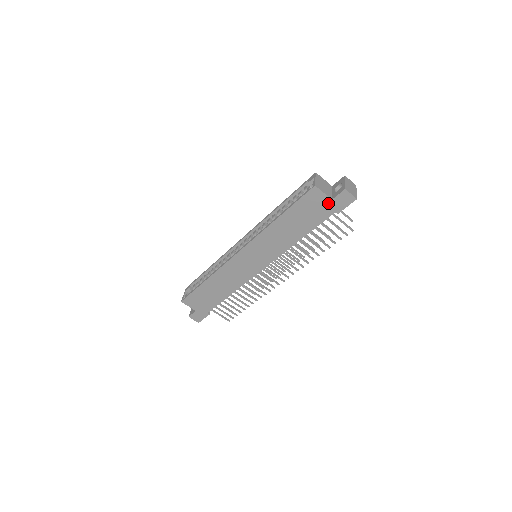
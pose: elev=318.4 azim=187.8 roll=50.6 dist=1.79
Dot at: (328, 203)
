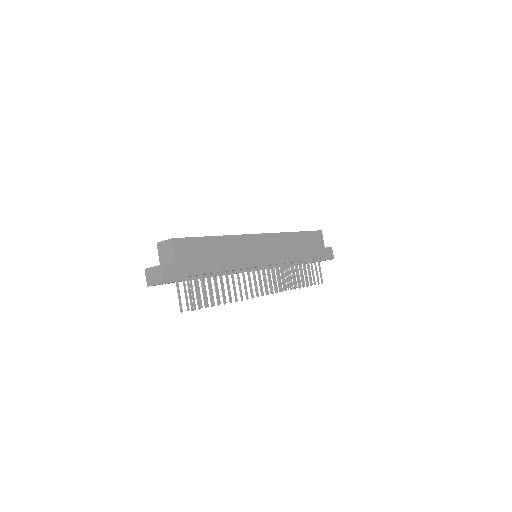
Dot at: (322, 248)
